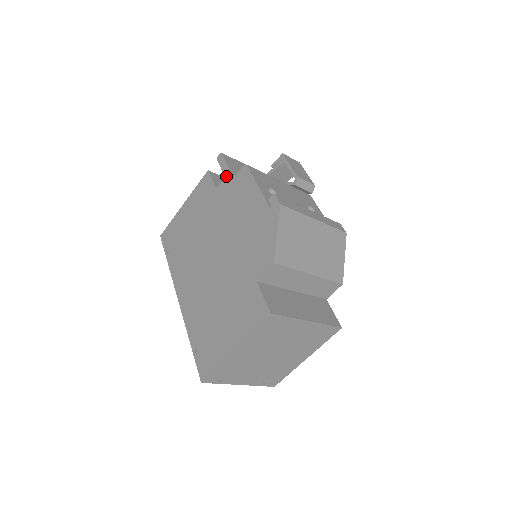
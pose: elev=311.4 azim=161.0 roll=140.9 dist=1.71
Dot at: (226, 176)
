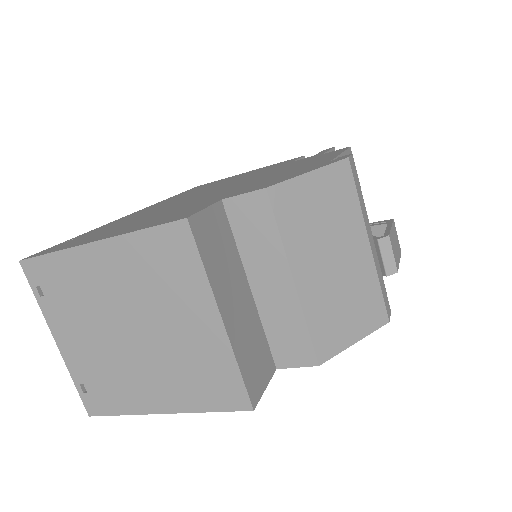
Dot at: (316, 154)
